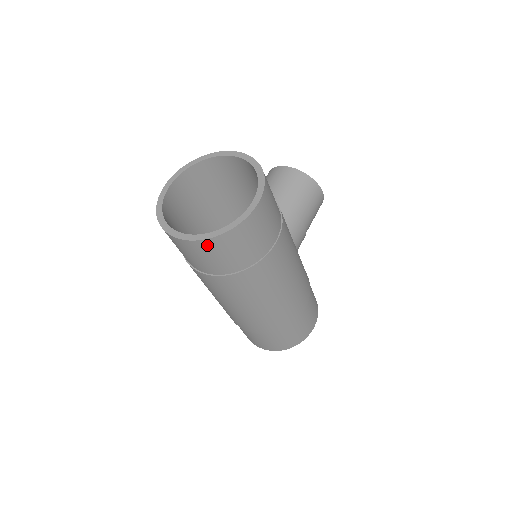
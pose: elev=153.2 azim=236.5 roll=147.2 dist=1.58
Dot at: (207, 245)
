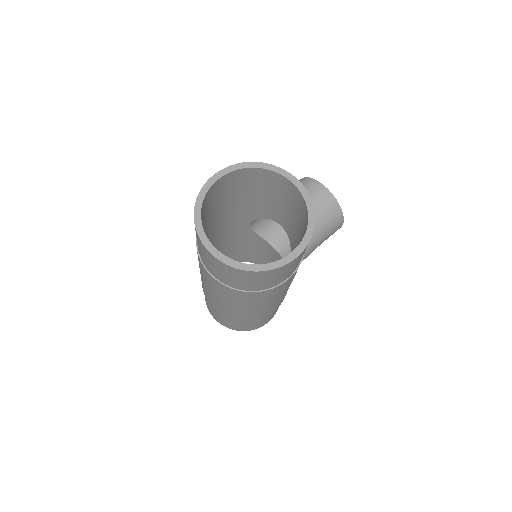
Dot at: (232, 270)
